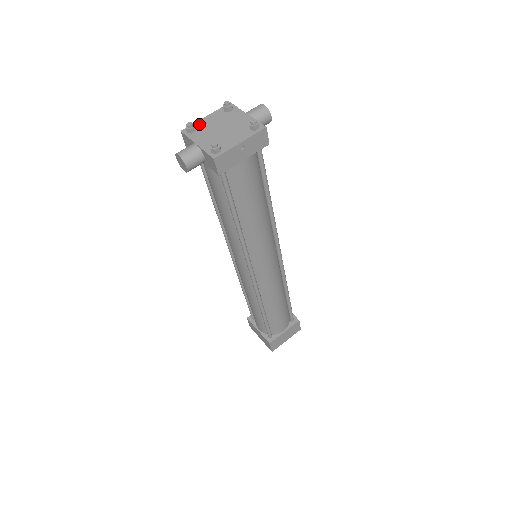
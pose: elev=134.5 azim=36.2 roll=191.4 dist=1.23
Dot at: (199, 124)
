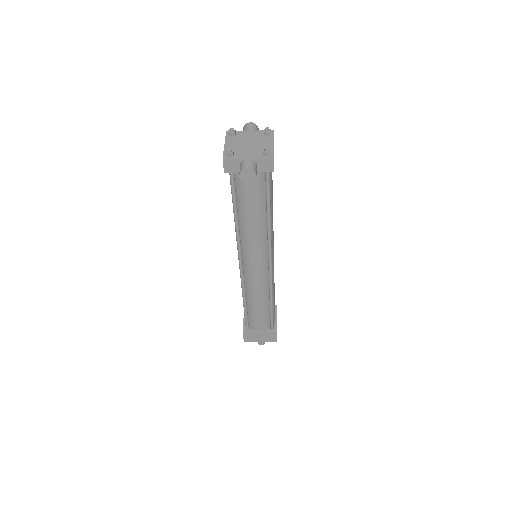
Dot at: occluded
